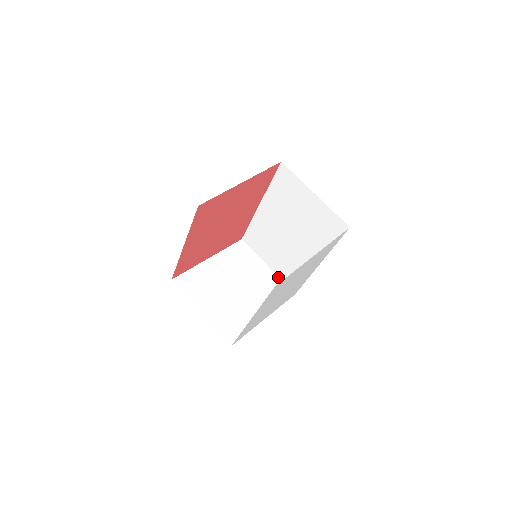
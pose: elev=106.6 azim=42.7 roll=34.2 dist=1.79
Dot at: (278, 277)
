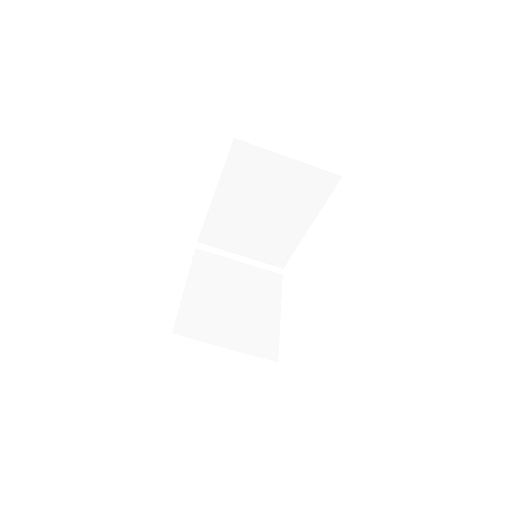
Dot at: (257, 261)
